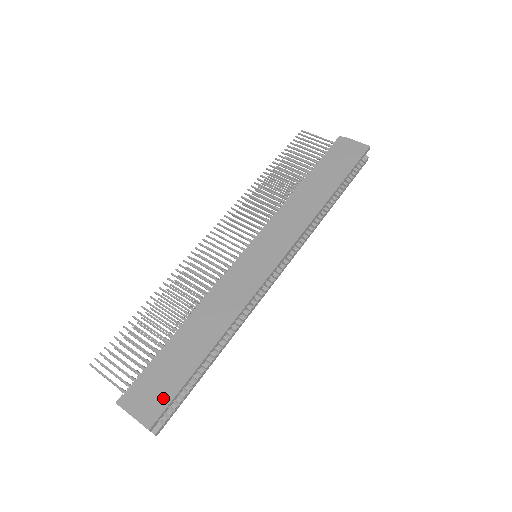
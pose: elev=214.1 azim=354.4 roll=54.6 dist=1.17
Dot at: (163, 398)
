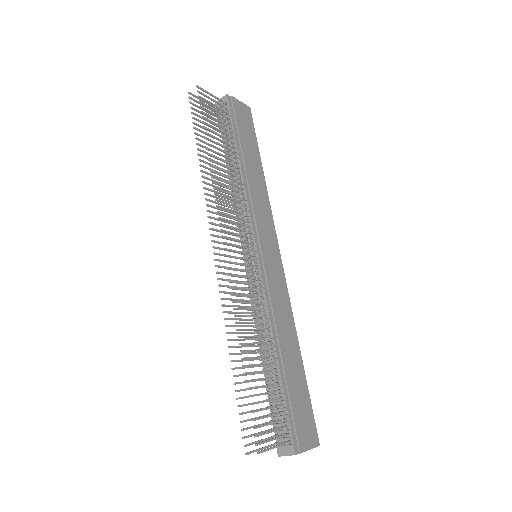
Dot at: (310, 418)
